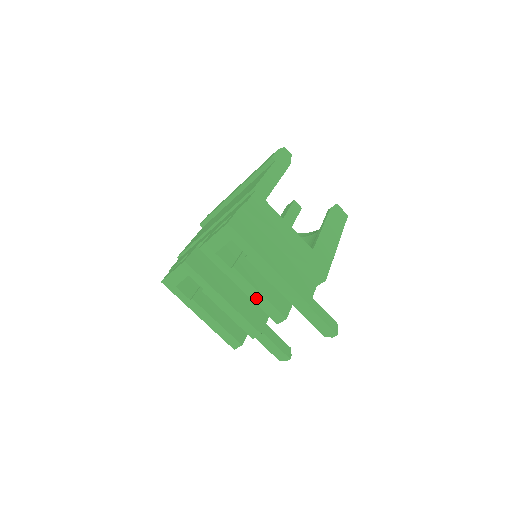
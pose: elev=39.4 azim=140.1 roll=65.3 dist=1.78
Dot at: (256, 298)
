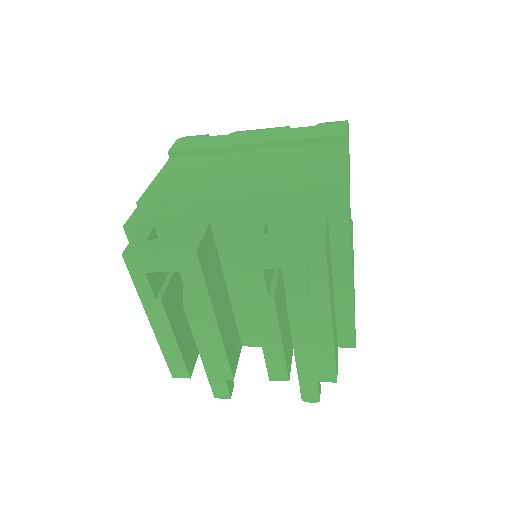
Dot at: (270, 344)
